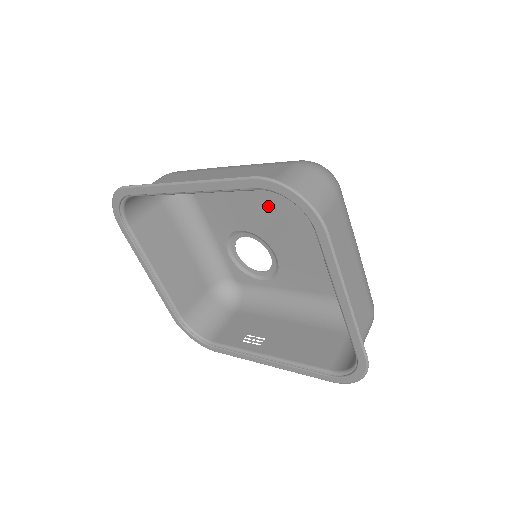
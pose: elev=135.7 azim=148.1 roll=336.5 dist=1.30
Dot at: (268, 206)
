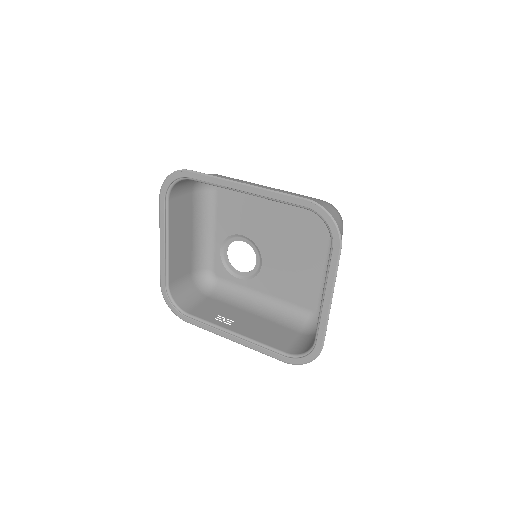
Dot at: (277, 224)
